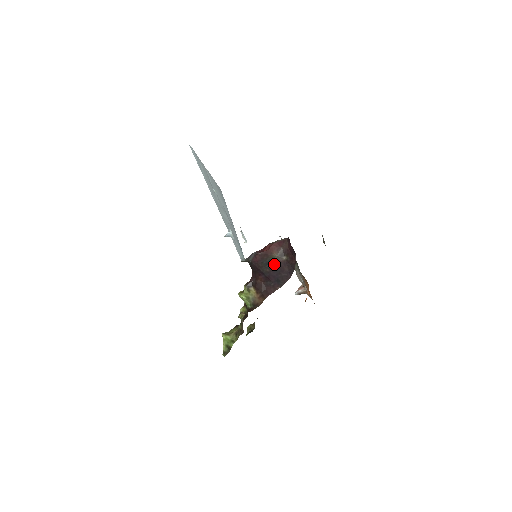
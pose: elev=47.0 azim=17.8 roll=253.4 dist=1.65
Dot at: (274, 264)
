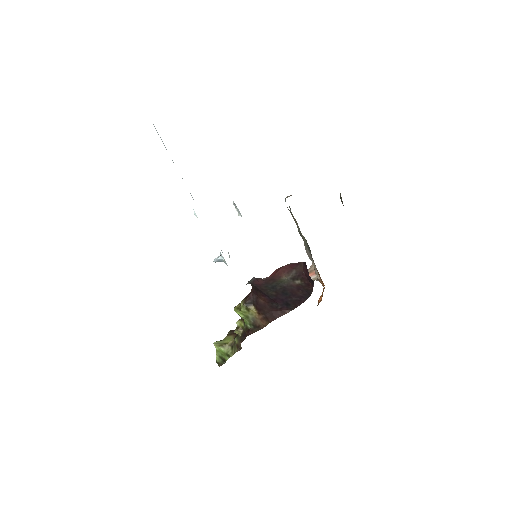
Dot at: (283, 288)
